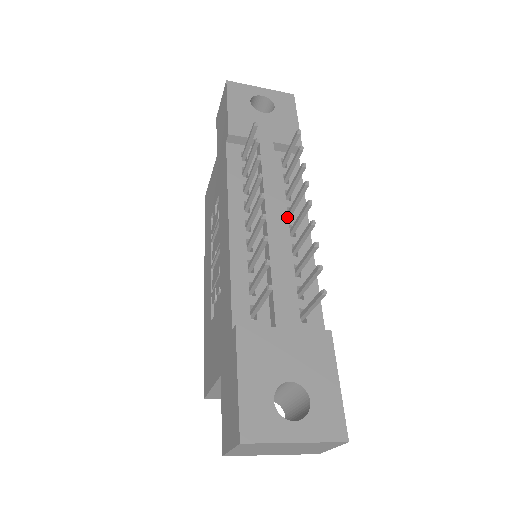
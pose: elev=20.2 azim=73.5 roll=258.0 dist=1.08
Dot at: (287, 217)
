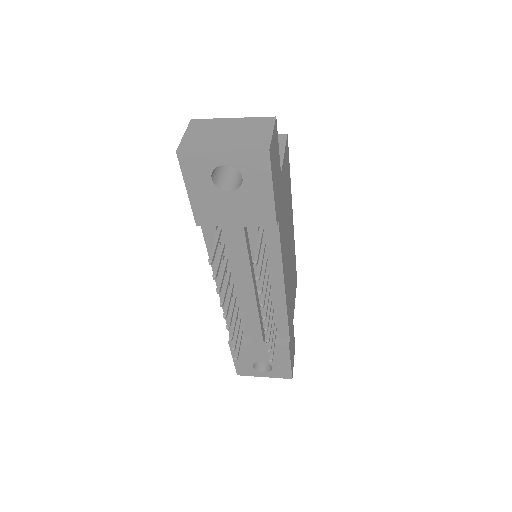
Dot at: occluded
